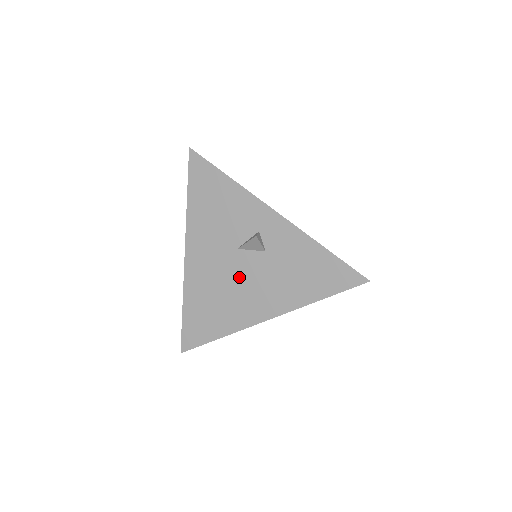
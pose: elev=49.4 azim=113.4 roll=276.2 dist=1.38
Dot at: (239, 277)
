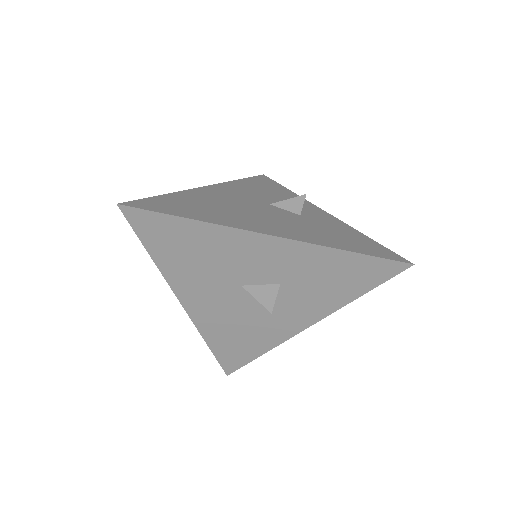
Dot at: (258, 211)
